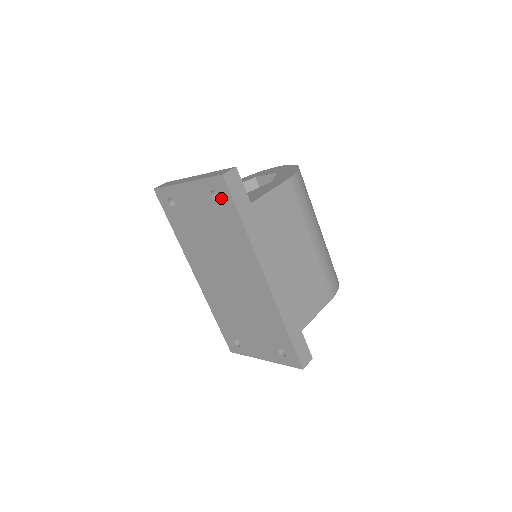
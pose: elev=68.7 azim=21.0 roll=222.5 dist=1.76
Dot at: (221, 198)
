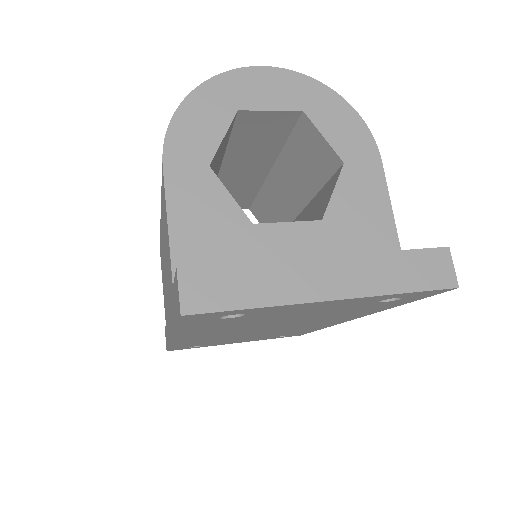
Dot at: (401, 300)
